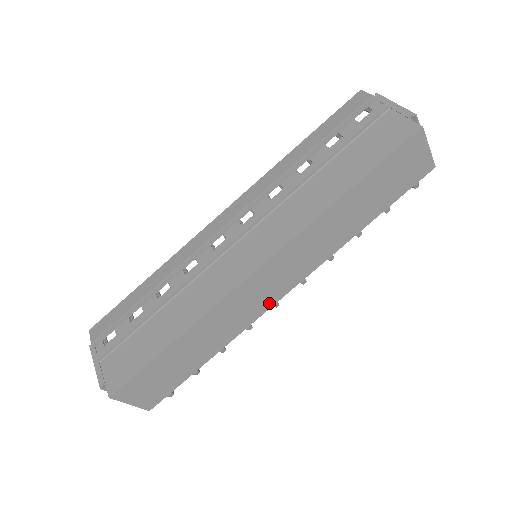
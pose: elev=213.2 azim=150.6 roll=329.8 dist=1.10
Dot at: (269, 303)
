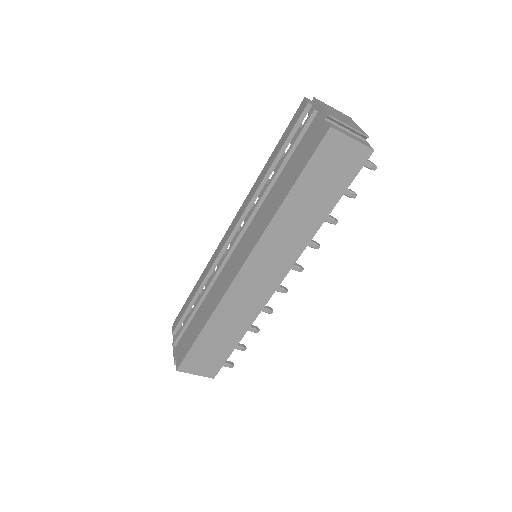
Dot at: (268, 292)
